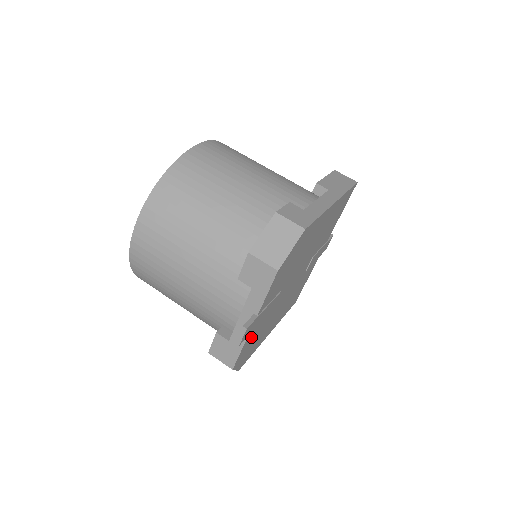
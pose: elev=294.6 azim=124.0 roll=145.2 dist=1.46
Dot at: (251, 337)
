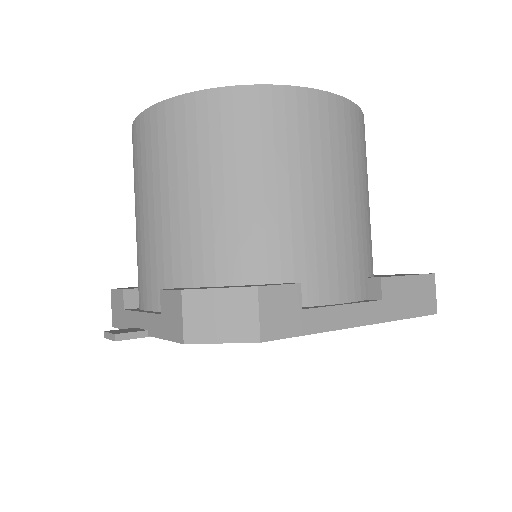
Dot at: occluded
